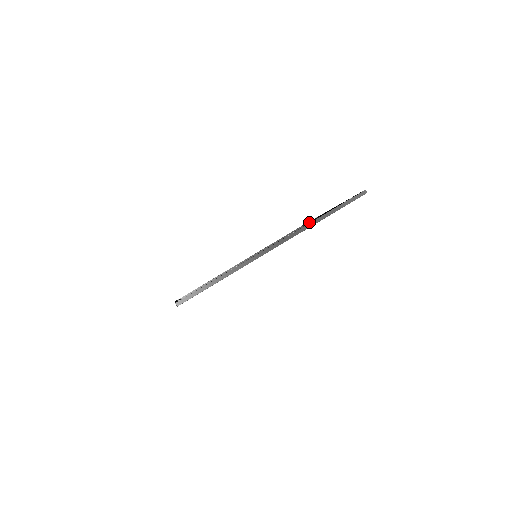
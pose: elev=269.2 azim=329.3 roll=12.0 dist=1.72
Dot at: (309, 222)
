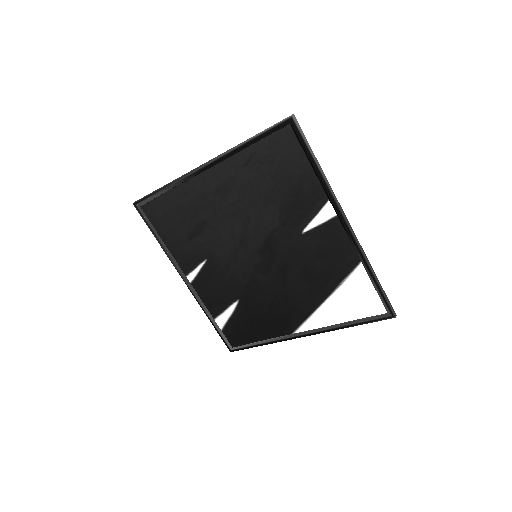
Dot at: (378, 287)
